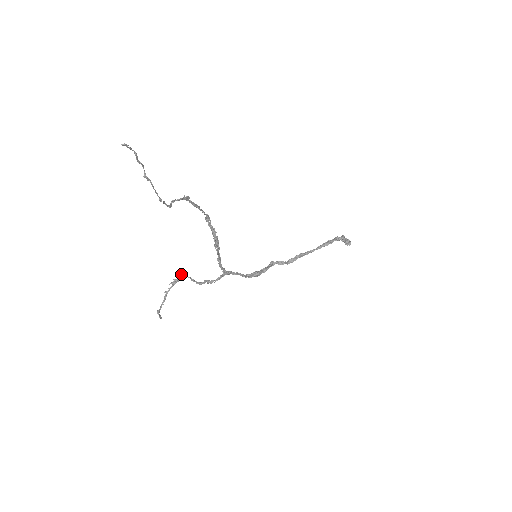
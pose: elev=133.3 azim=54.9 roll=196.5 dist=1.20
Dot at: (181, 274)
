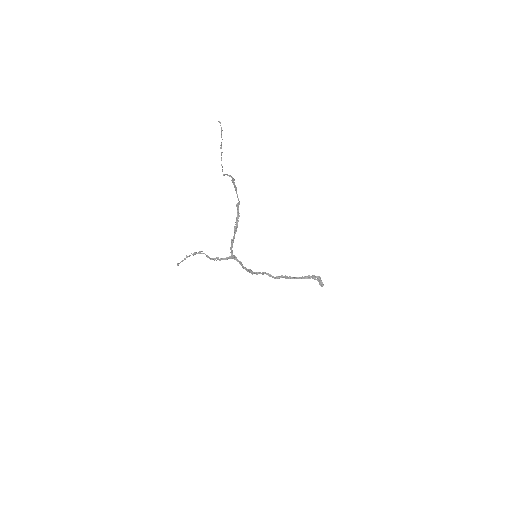
Dot at: occluded
